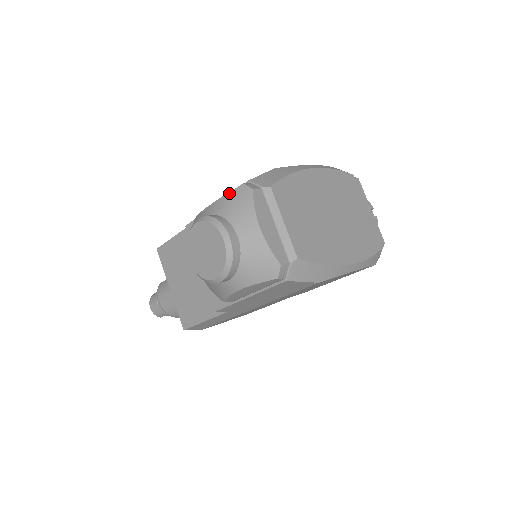
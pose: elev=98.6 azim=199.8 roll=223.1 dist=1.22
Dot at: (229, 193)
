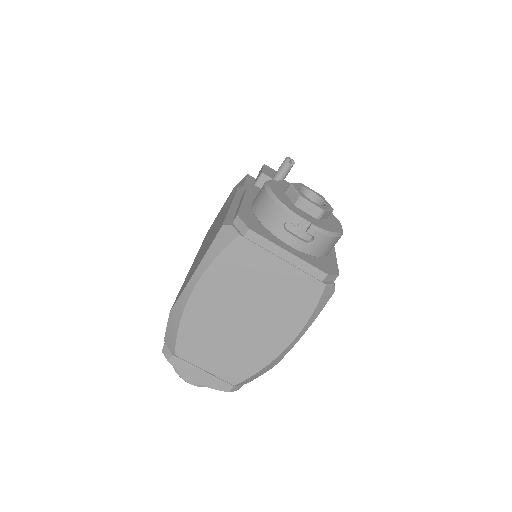
Dot at: occluded
